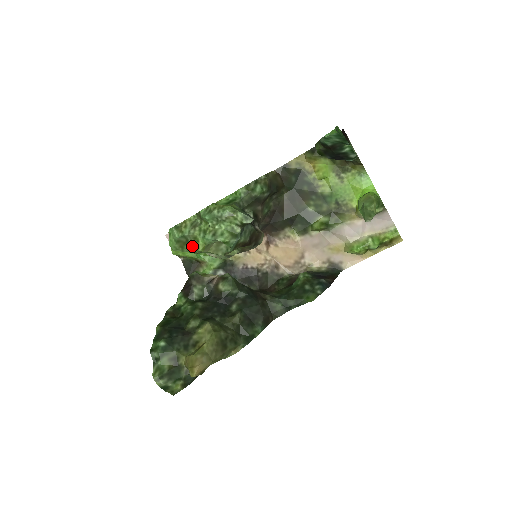
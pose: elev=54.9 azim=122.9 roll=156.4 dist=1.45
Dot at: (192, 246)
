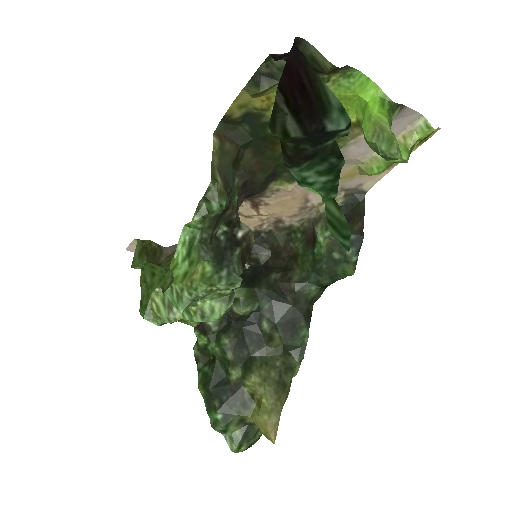
Dot at: occluded
